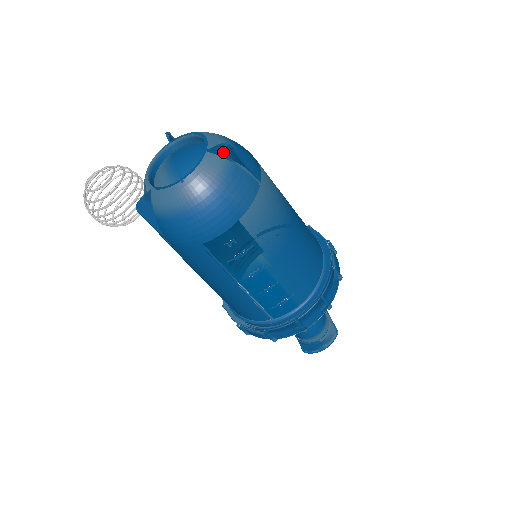
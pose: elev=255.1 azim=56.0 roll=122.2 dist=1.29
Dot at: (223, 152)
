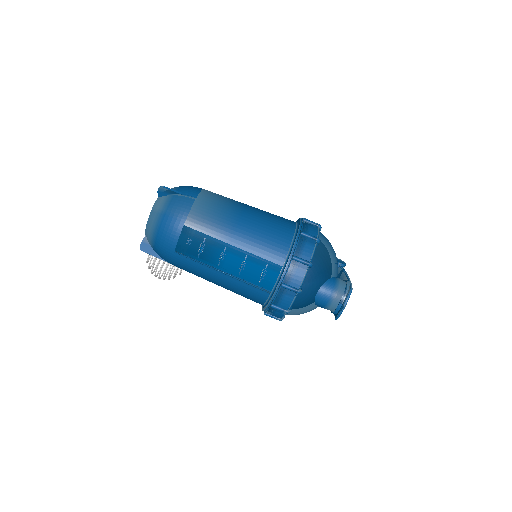
Dot at: (163, 192)
